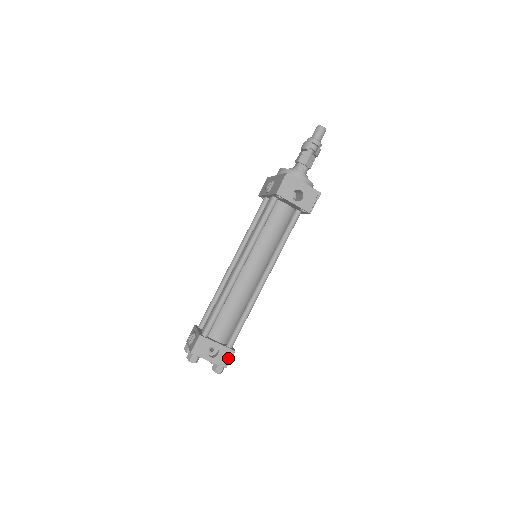
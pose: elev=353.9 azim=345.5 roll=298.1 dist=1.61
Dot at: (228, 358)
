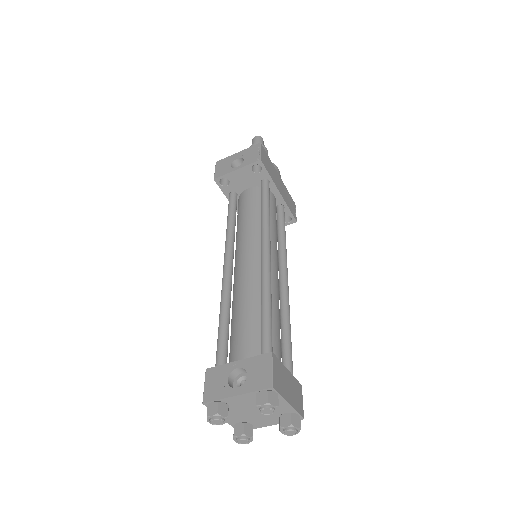
Dot at: (266, 370)
